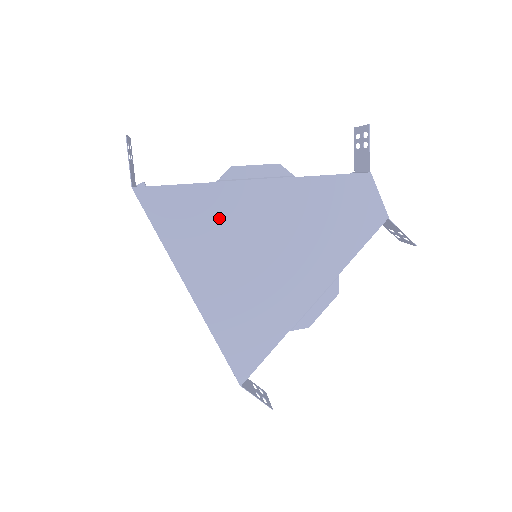
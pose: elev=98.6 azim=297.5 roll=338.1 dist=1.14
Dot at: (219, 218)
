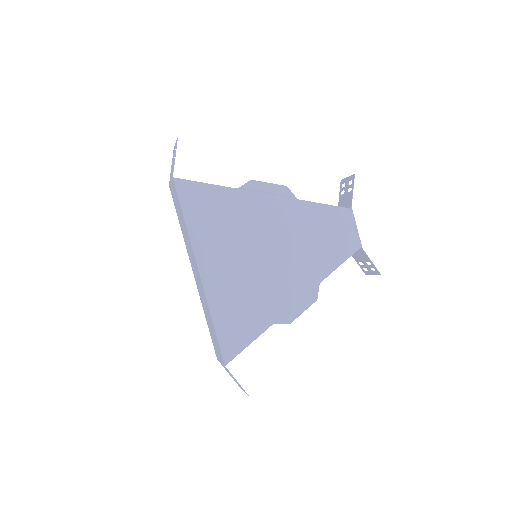
Dot at: (234, 217)
